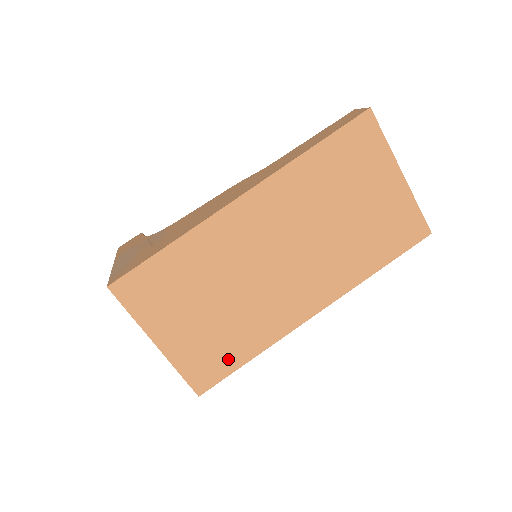
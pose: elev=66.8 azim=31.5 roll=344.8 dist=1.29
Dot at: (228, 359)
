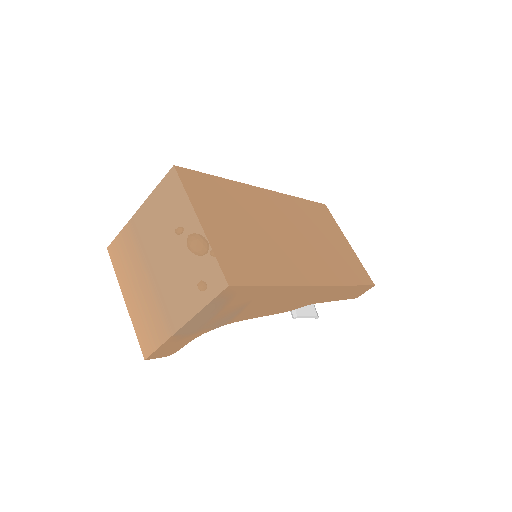
Dot at: (255, 272)
